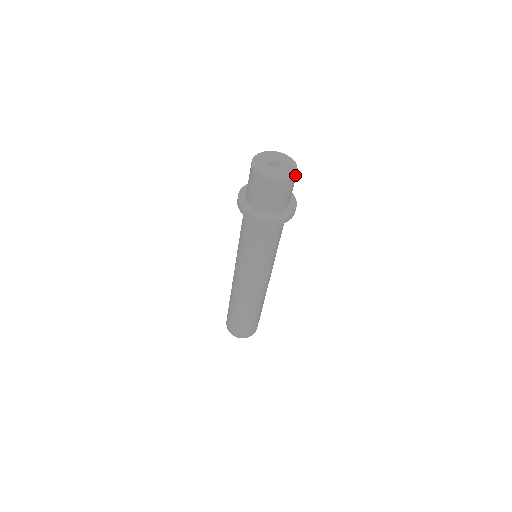
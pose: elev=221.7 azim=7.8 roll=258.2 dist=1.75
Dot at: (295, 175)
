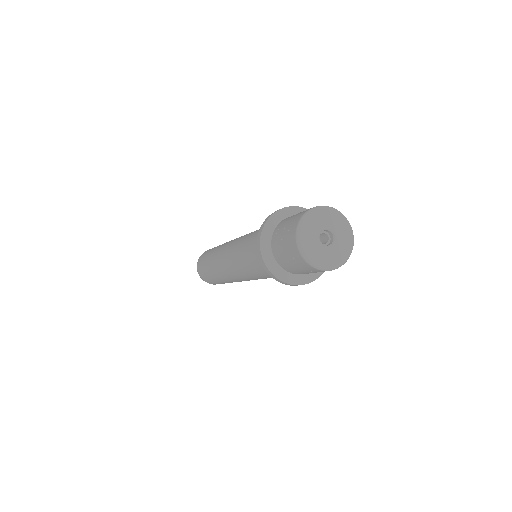
Dot at: (349, 255)
